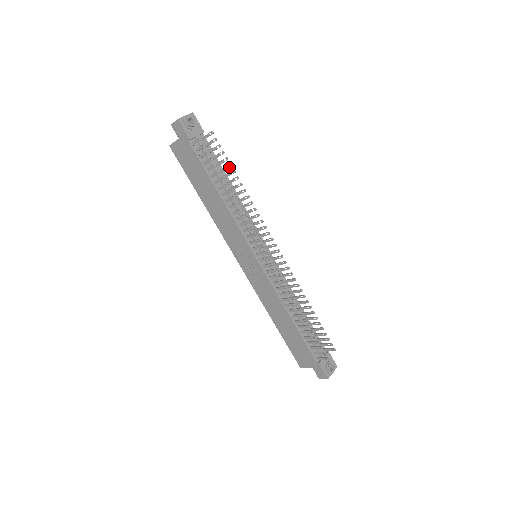
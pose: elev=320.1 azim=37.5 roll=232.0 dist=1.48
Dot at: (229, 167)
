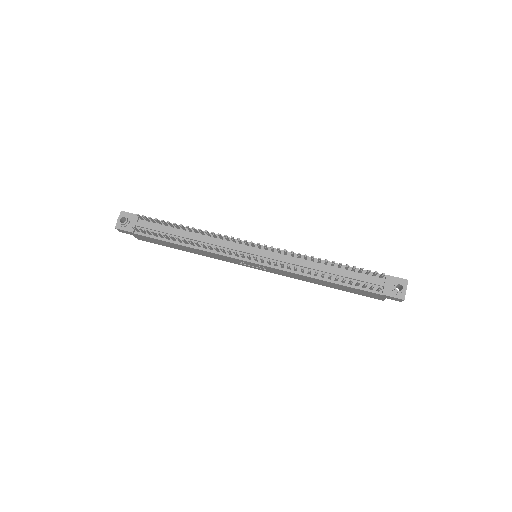
Dot at: (169, 224)
